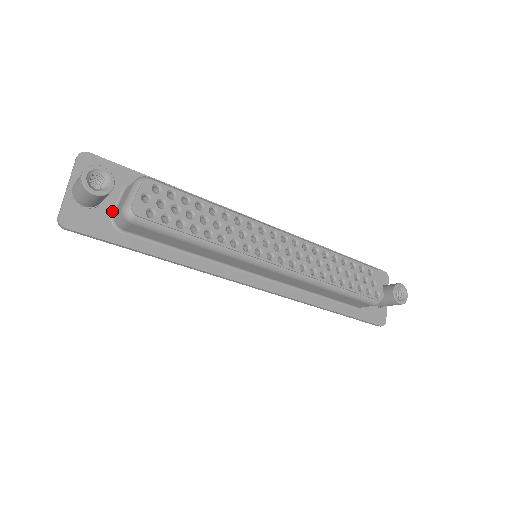
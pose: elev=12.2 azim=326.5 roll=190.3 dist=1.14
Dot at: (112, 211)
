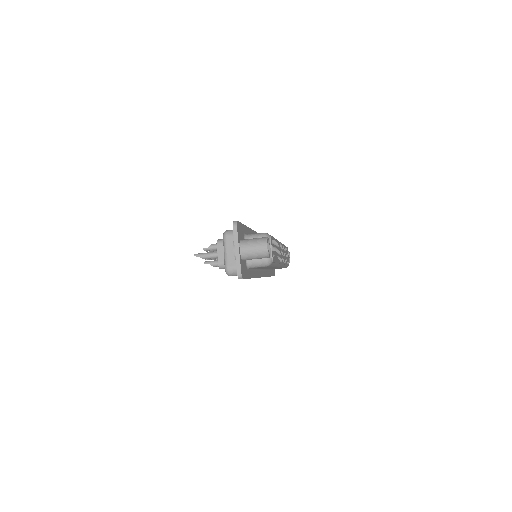
Dot at: occluded
